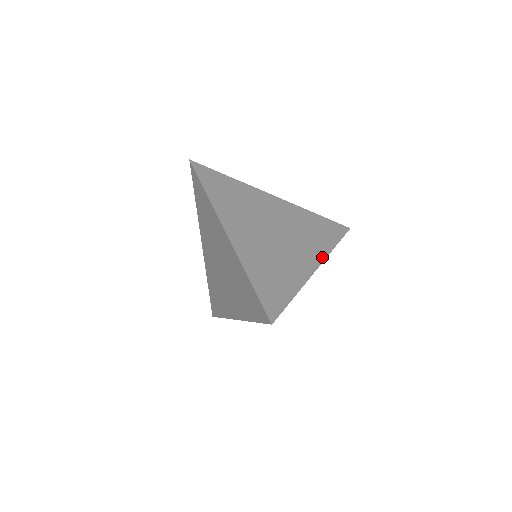
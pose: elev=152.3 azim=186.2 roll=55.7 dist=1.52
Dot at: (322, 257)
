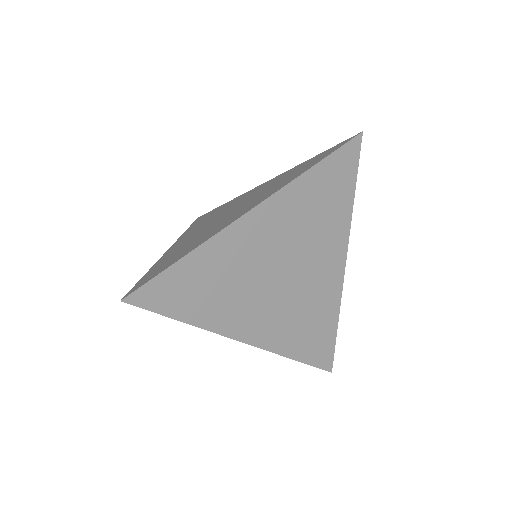
Dot at: (272, 194)
